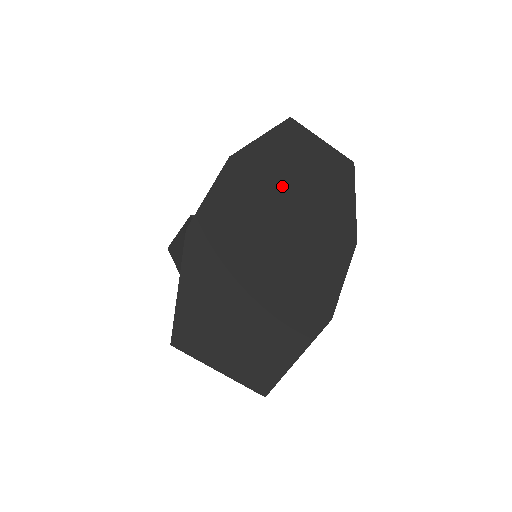
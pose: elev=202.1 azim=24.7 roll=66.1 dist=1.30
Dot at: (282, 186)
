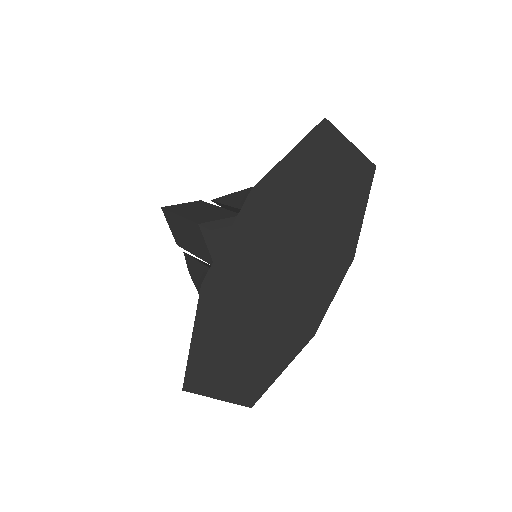
Dot at: (299, 213)
